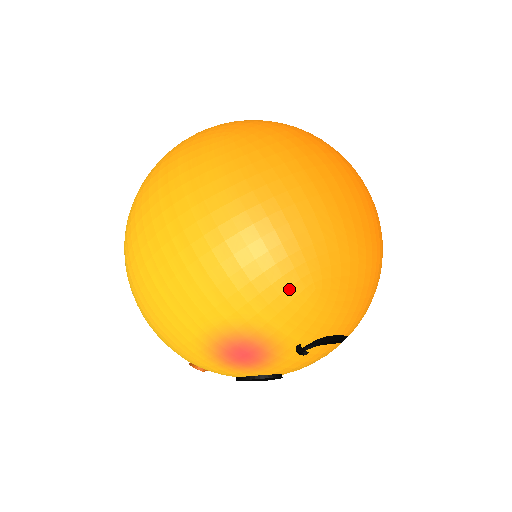
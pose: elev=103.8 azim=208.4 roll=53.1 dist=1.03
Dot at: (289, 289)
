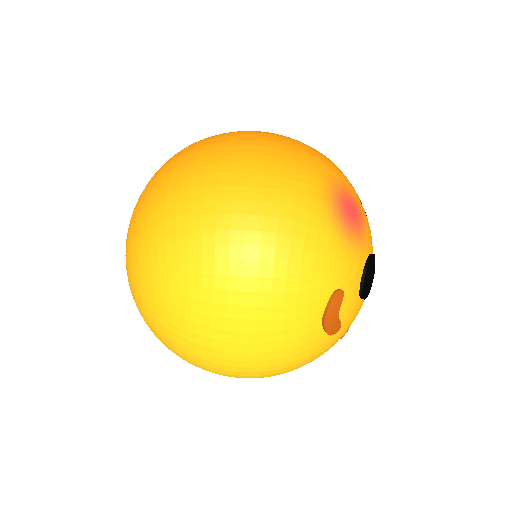
Dot at: (322, 155)
